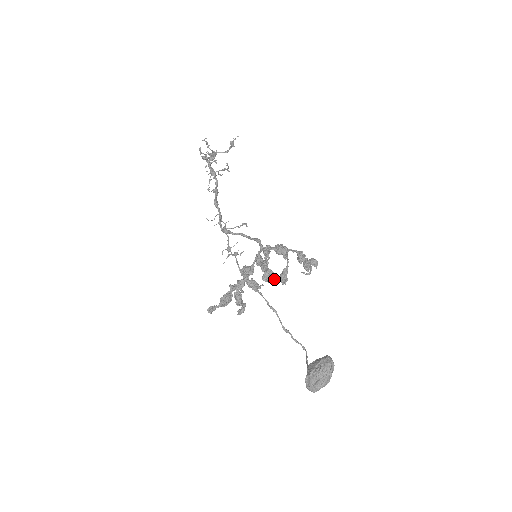
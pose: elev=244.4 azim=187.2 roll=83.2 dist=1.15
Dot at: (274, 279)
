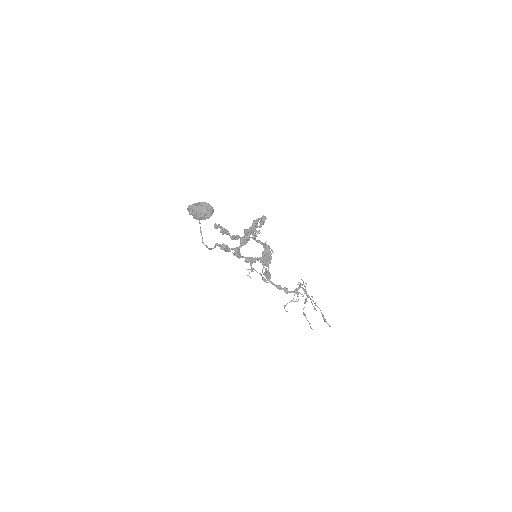
Dot at: (248, 231)
